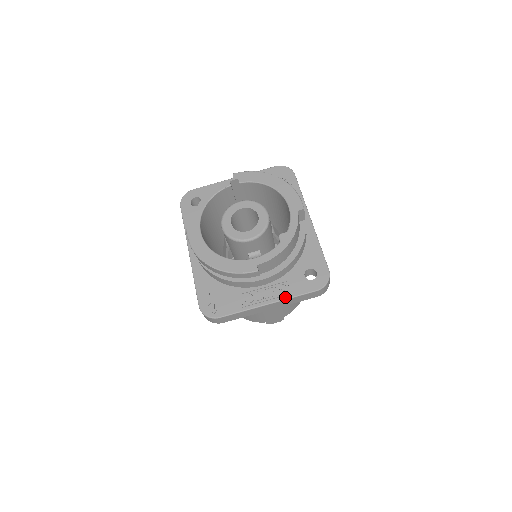
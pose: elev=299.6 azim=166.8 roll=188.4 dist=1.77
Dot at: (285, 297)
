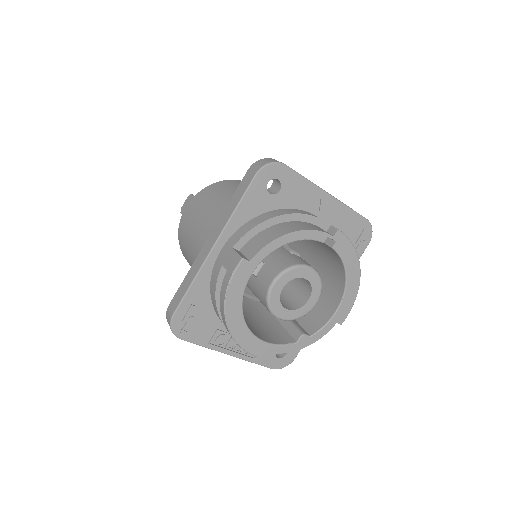
Dot at: (247, 359)
